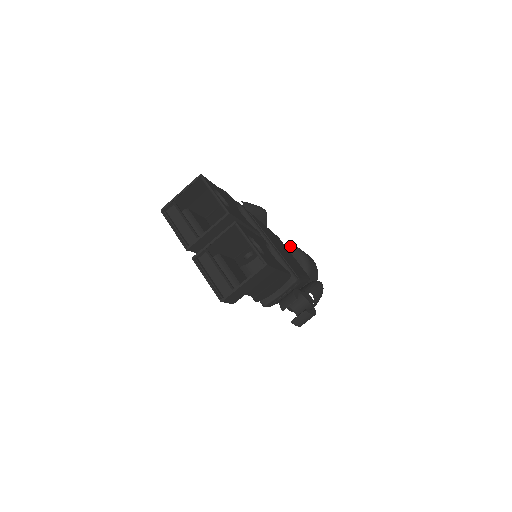
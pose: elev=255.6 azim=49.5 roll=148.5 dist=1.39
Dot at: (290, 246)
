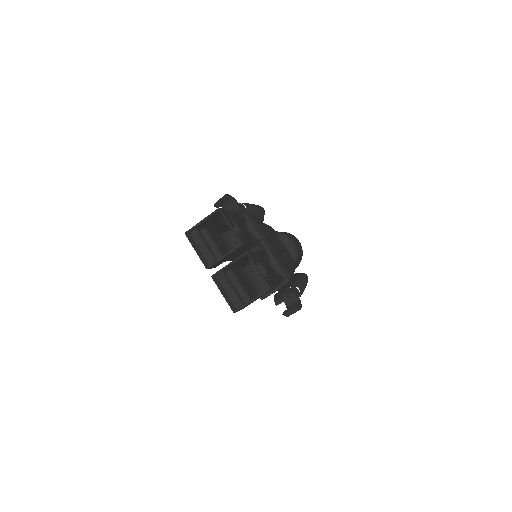
Dot at: (281, 234)
